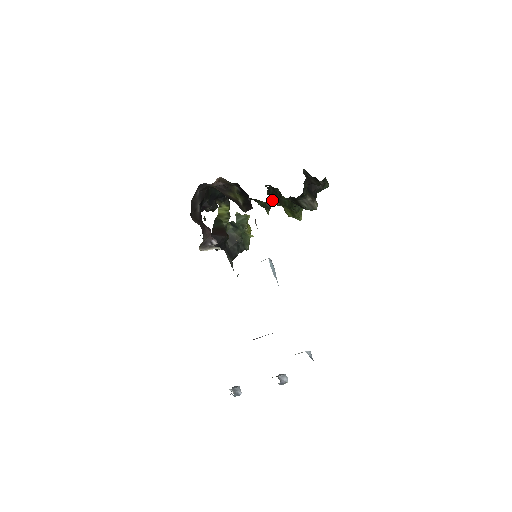
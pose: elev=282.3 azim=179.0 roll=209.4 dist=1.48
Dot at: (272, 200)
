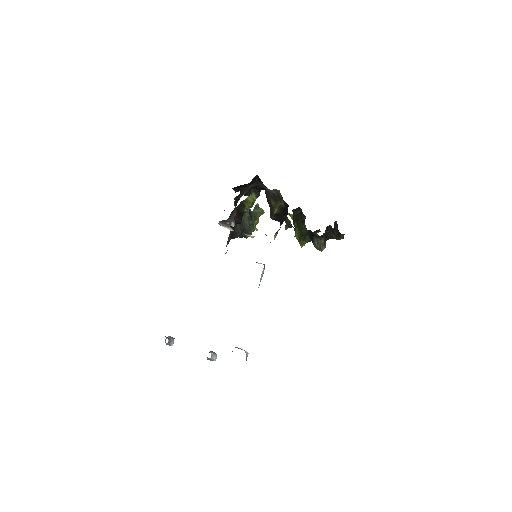
Dot at: (291, 215)
